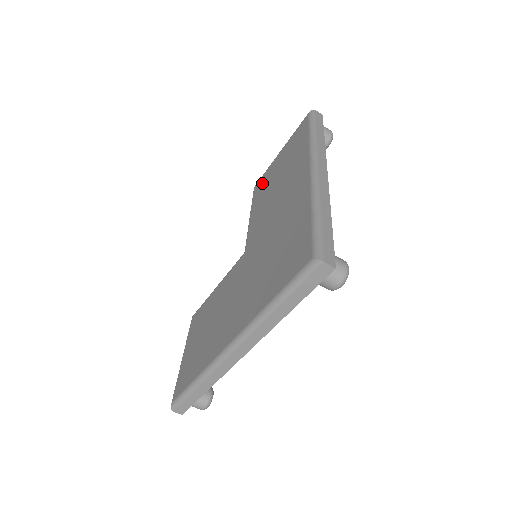
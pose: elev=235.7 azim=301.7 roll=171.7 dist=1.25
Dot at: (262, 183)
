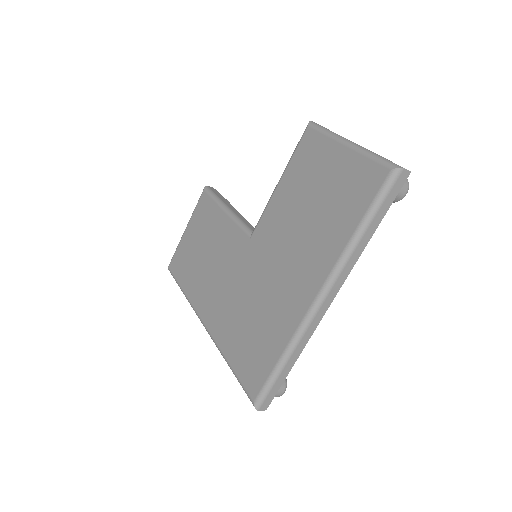
Dot at: (310, 154)
